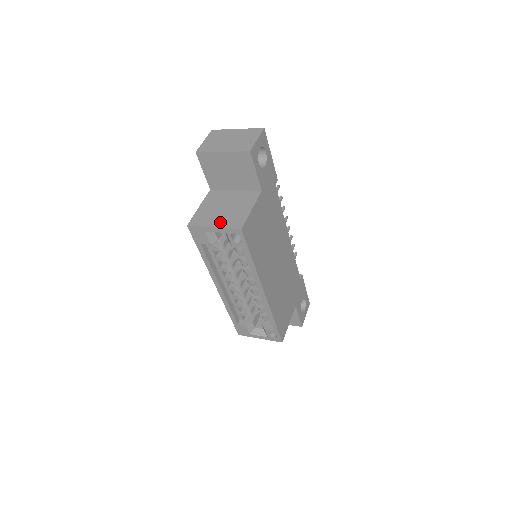
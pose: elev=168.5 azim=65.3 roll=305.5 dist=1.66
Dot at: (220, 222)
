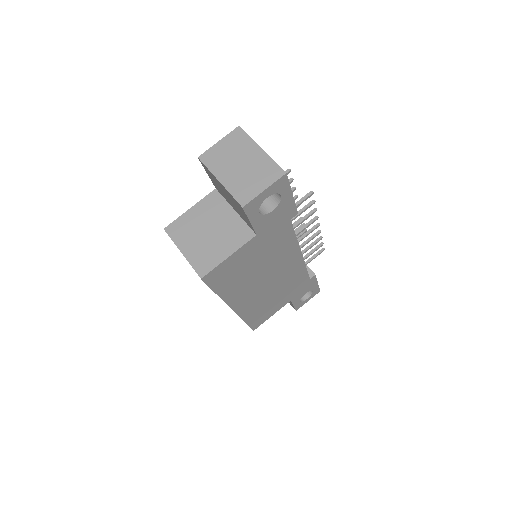
Dot at: (191, 251)
